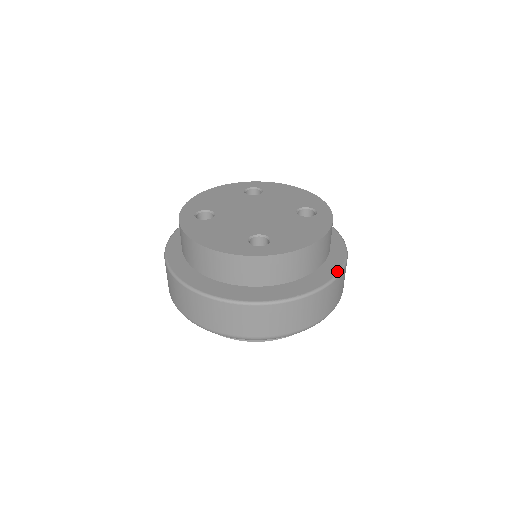
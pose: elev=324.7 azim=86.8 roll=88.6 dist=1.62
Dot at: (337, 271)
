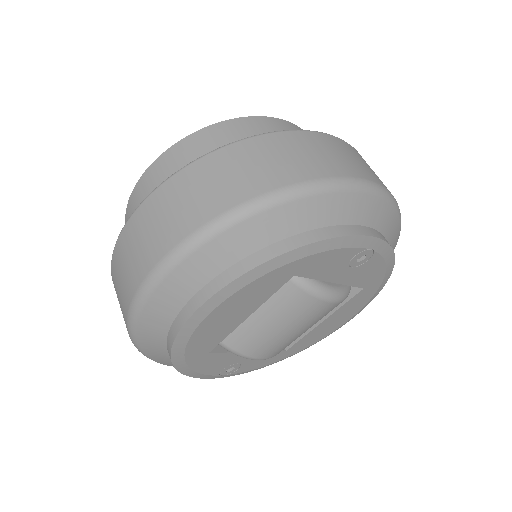
Dot at: occluded
